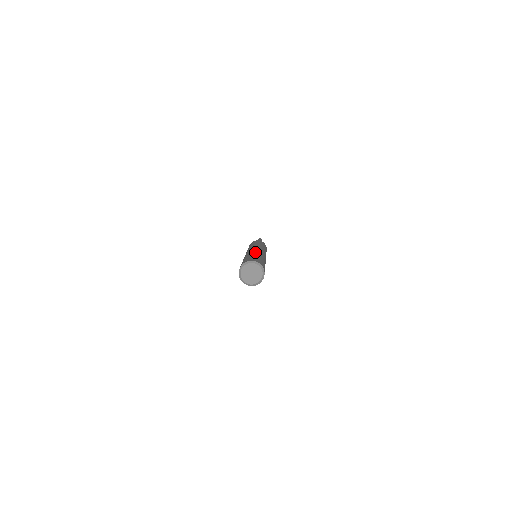
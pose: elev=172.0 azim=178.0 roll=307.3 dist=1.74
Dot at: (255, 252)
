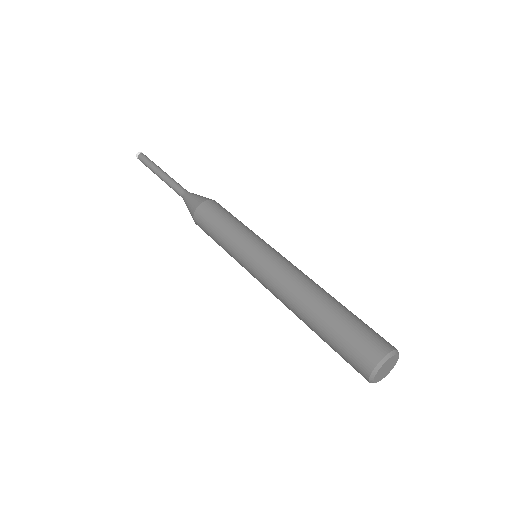
Dot at: occluded
